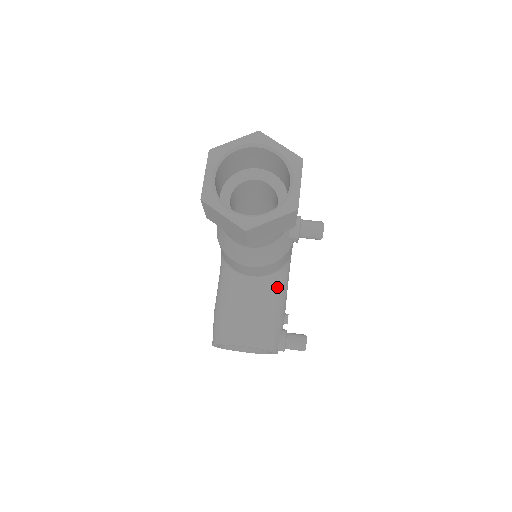
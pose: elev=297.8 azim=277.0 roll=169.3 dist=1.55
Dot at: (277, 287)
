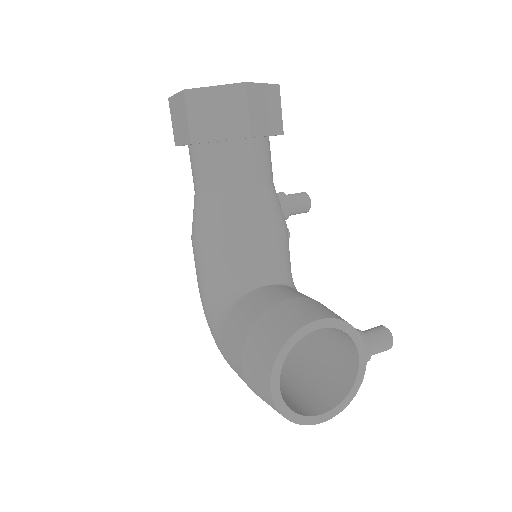
Dot at: occluded
